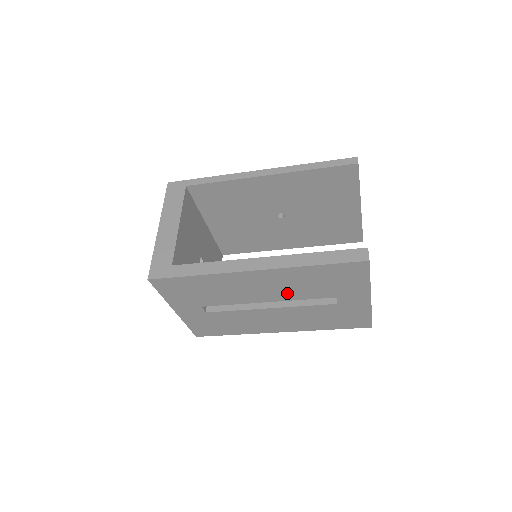
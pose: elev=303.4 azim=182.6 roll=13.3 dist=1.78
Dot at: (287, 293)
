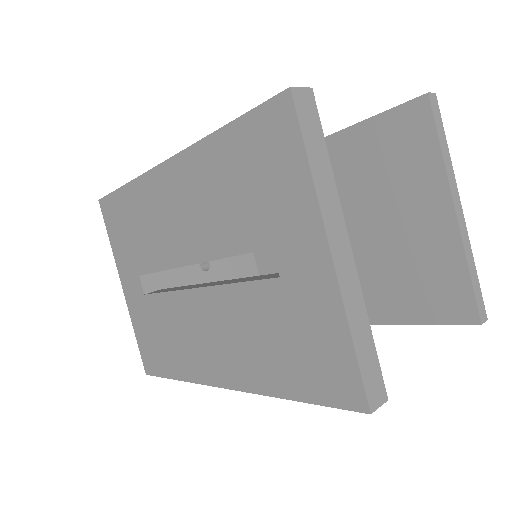
Dot at: (209, 232)
